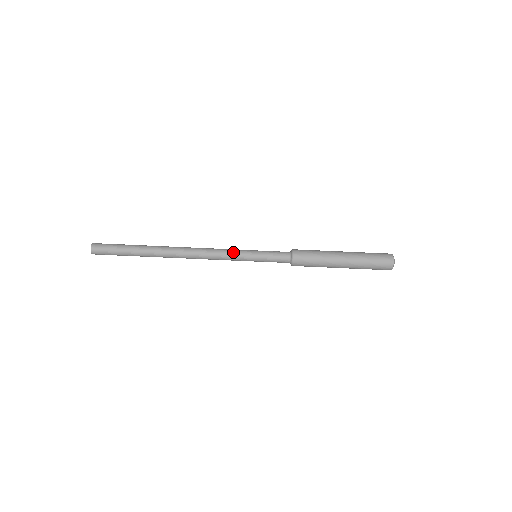
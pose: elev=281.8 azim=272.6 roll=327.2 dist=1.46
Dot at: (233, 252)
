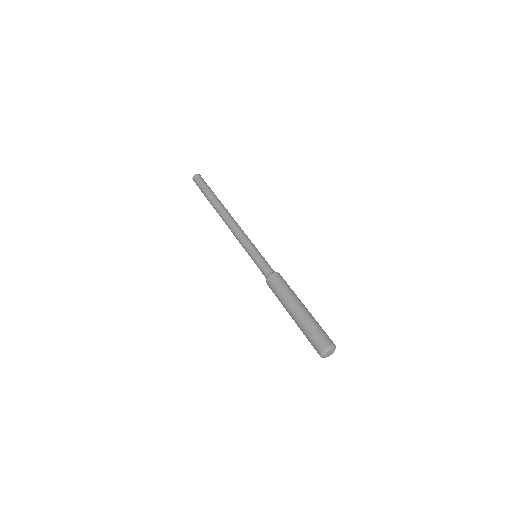
Dot at: (246, 239)
